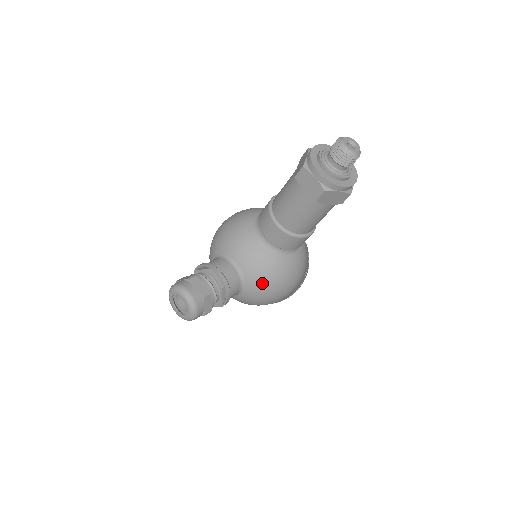
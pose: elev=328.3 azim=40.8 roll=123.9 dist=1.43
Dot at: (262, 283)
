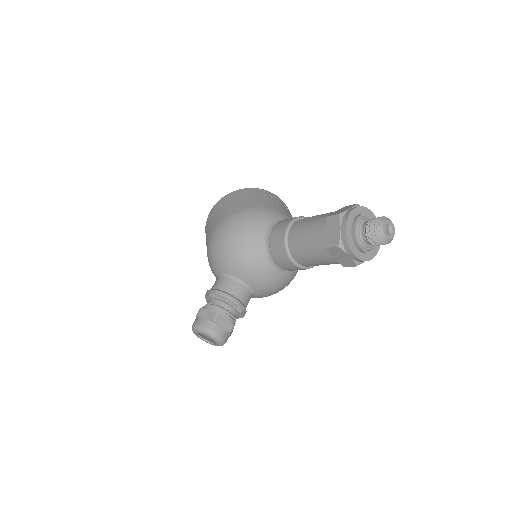
Dot at: (271, 293)
